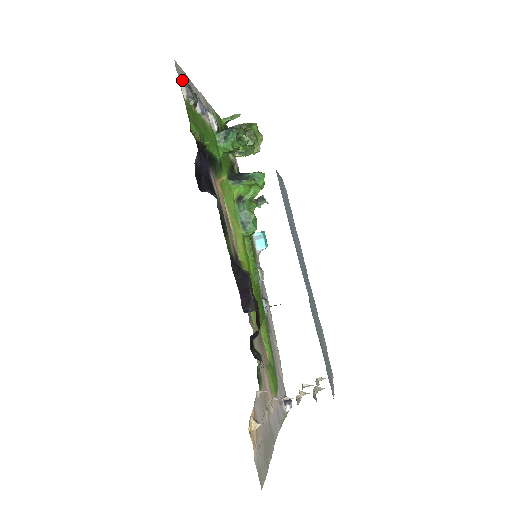
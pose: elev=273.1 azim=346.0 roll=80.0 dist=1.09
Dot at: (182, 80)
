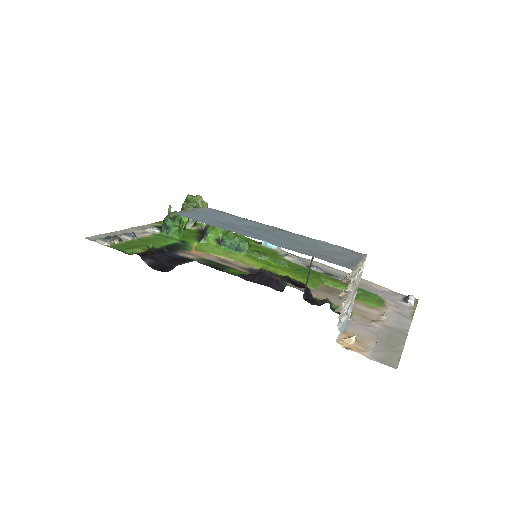
Dot at: (98, 240)
